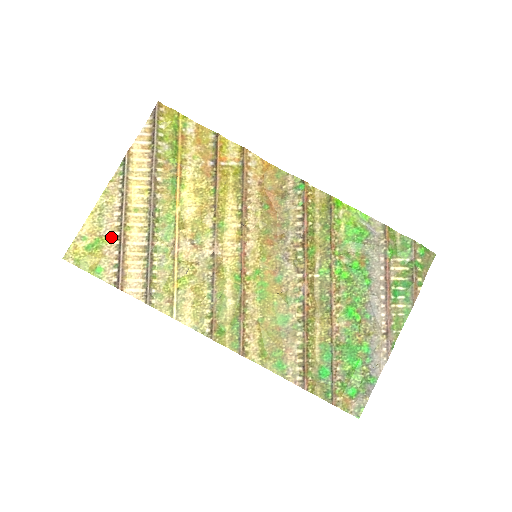
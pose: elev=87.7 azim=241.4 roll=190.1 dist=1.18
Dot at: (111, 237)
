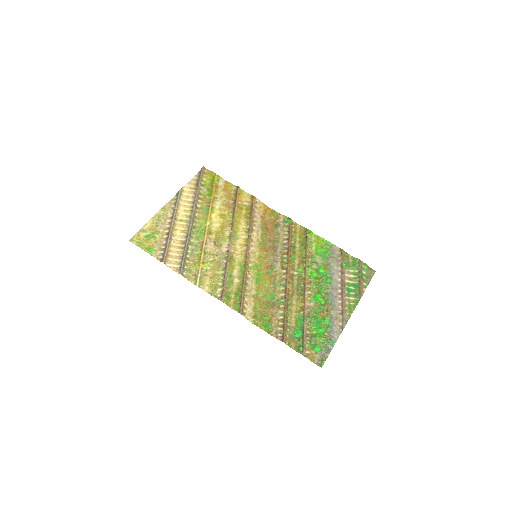
Dot at: (163, 233)
